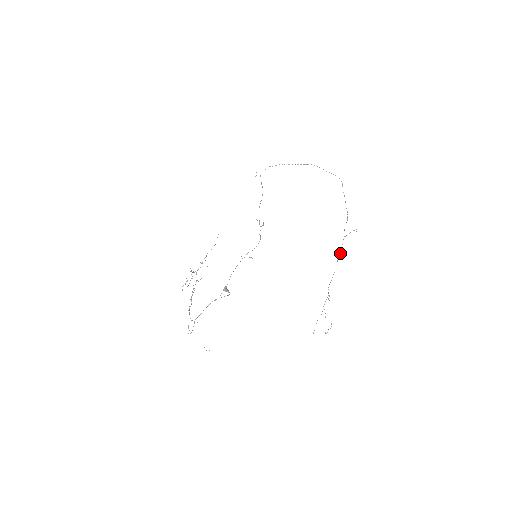
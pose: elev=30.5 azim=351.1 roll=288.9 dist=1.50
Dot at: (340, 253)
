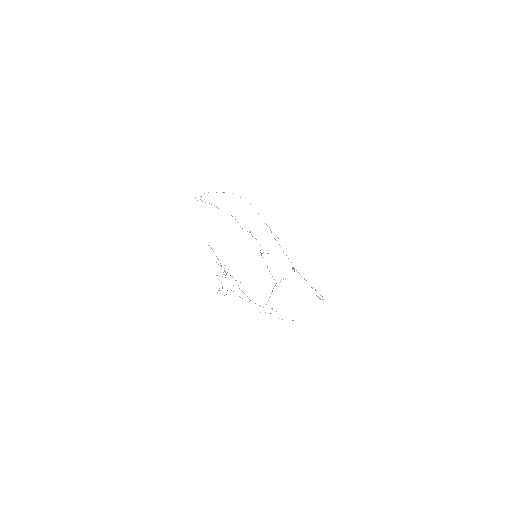
Dot at: occluded
